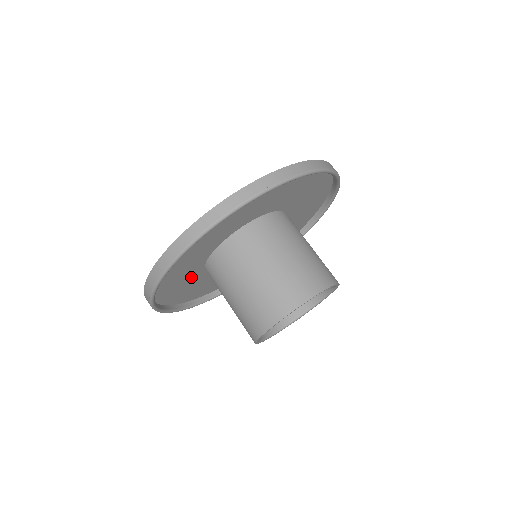
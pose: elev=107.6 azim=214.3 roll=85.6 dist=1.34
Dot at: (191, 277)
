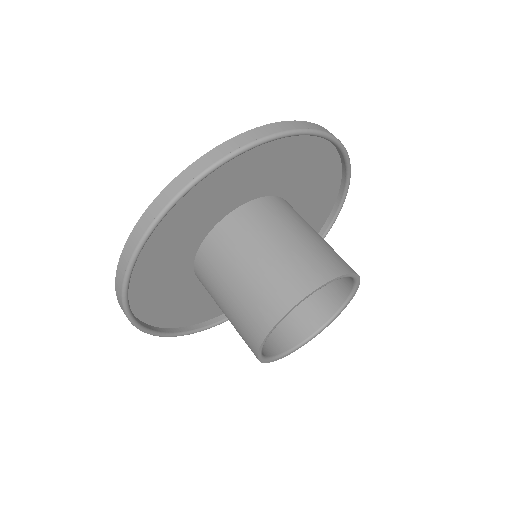
Dot at: (206, 295)
